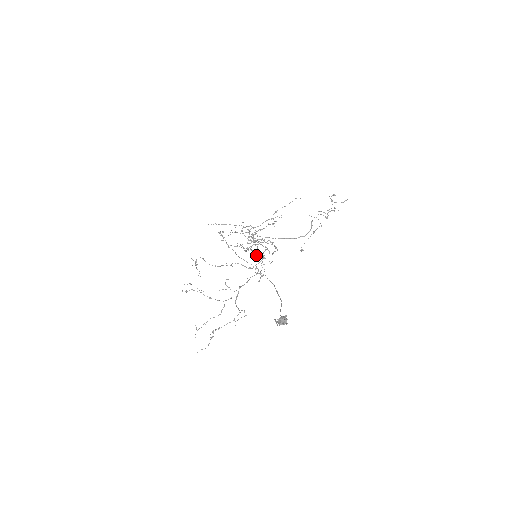
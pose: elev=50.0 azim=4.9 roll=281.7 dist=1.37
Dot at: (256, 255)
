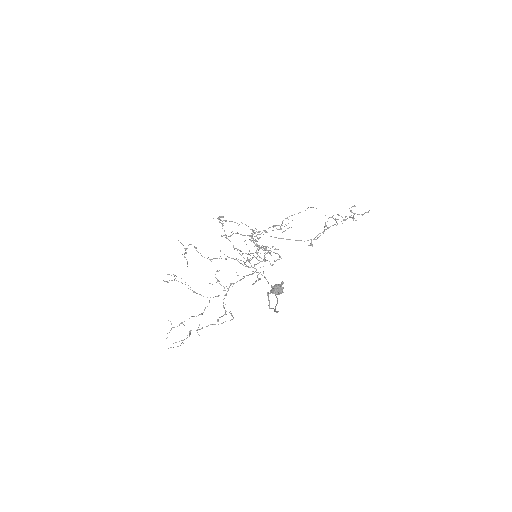
Dot at: (256, 258)
